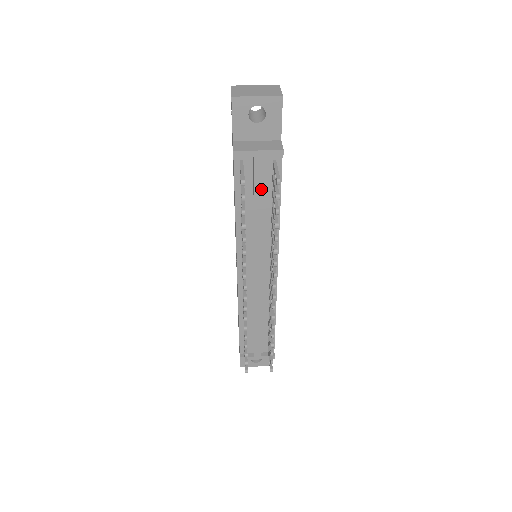
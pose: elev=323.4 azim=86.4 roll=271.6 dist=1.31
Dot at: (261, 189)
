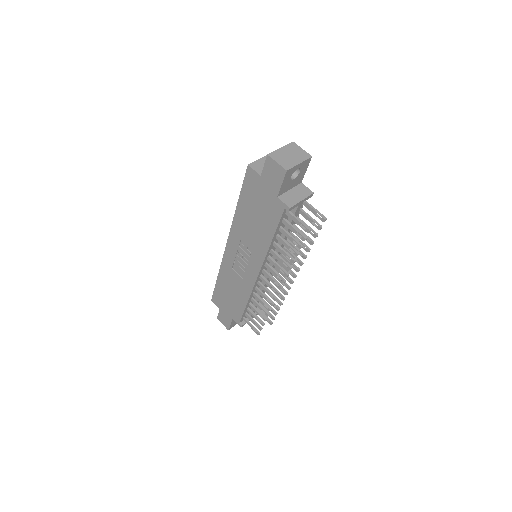
Dot at: occluded
